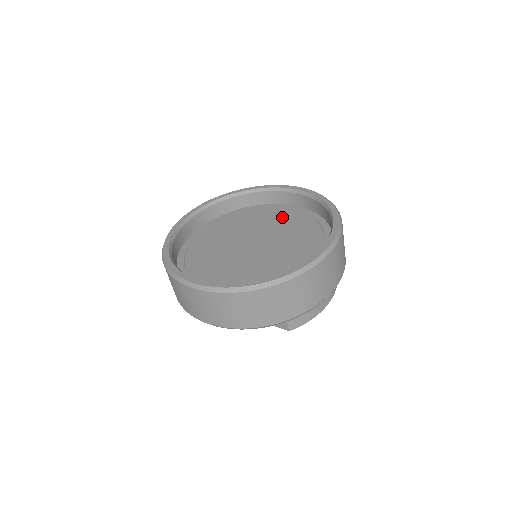
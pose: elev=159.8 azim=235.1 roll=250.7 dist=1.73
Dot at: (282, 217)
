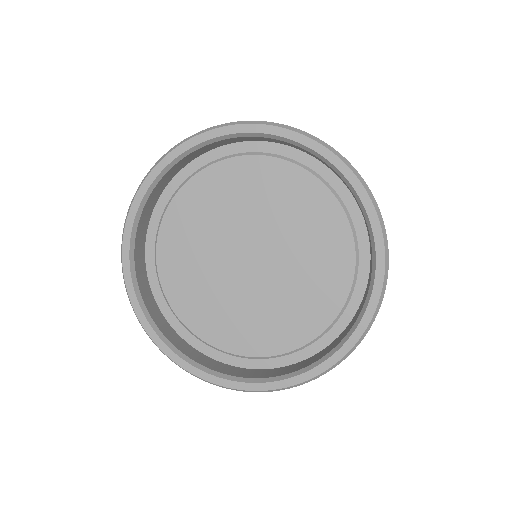
Dot at: (296, 198)
